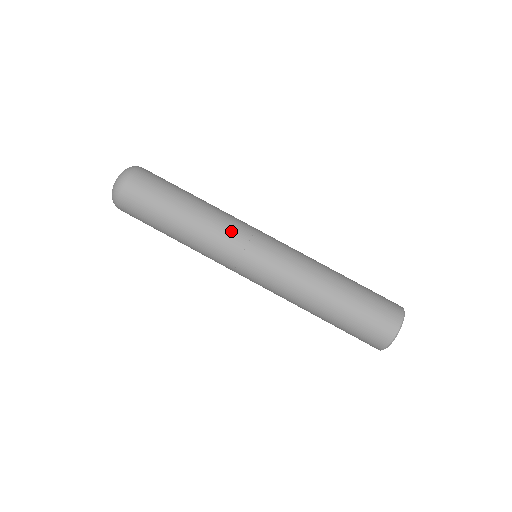
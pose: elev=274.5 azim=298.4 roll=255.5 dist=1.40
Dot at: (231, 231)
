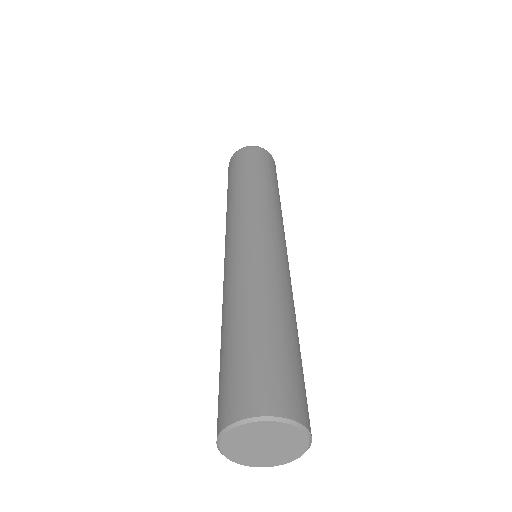
Dot at: (236, 213)
